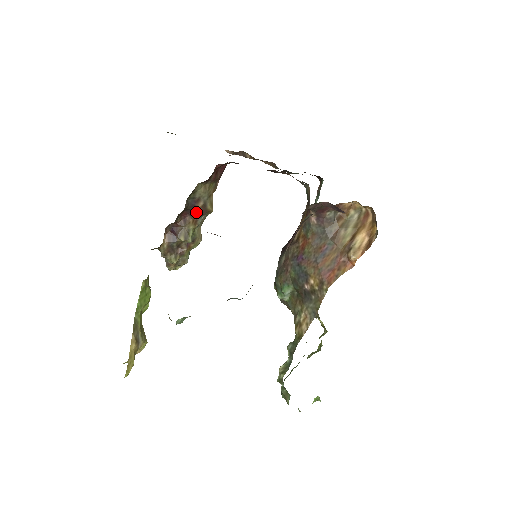
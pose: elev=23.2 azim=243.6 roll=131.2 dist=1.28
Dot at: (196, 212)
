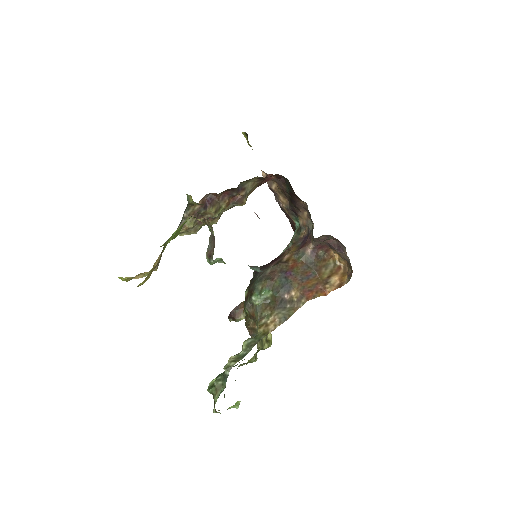
Dot at: (233, 197)
